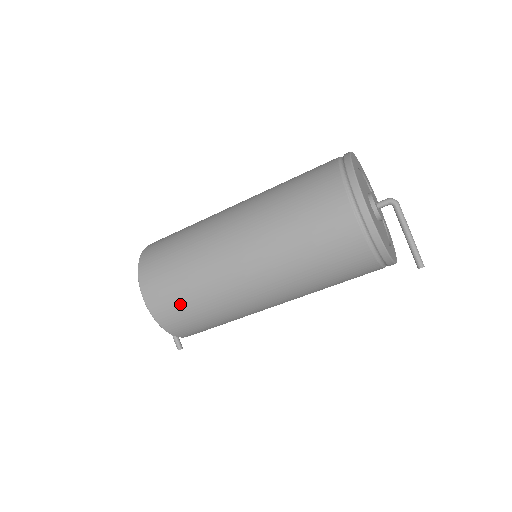
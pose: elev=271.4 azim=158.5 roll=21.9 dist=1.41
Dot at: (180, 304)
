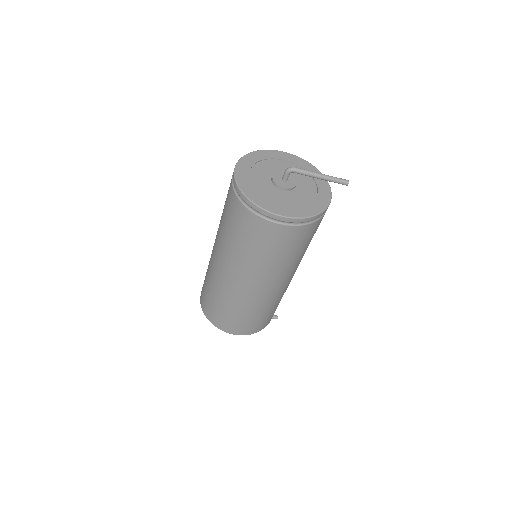
Dot at: (253, 322)
